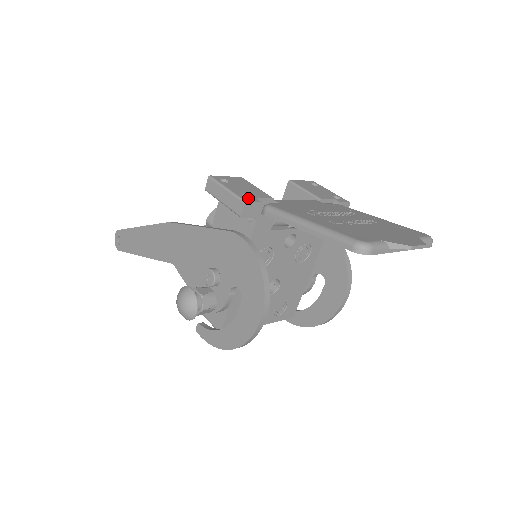
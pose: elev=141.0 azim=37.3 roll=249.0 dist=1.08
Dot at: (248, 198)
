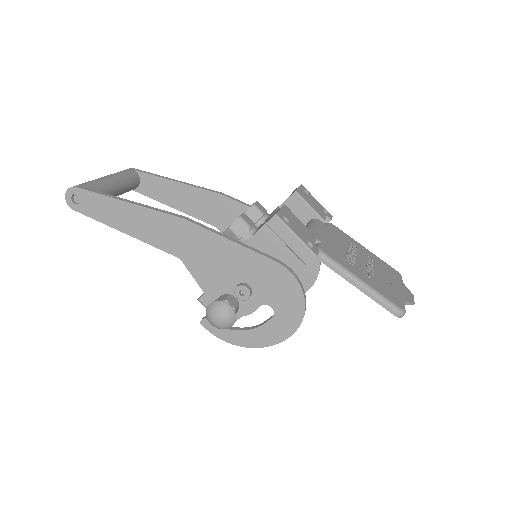
Dot at: (314, 248)
